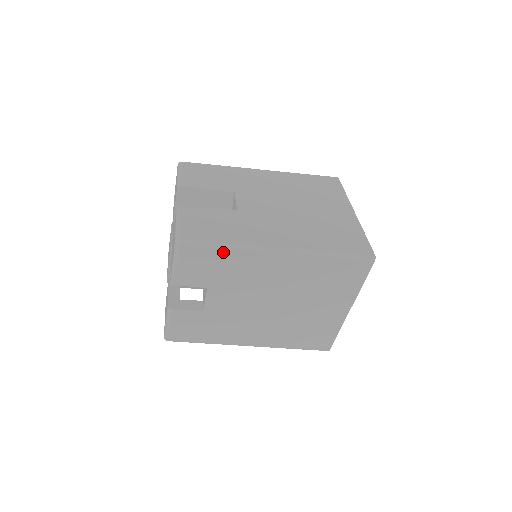
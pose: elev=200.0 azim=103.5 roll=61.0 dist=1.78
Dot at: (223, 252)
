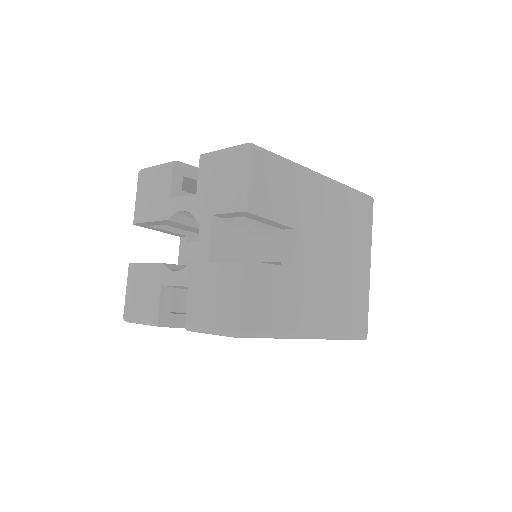
Dot at: occluded
